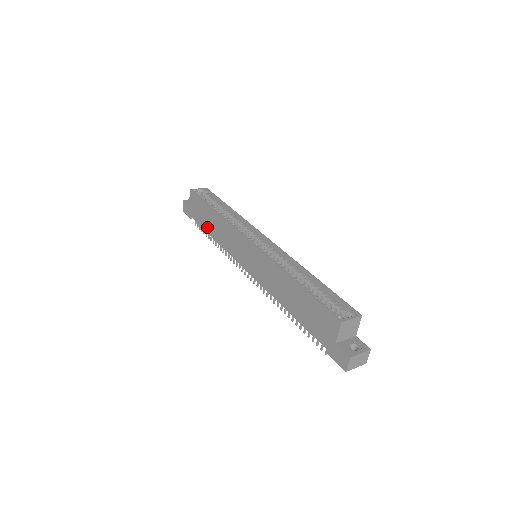
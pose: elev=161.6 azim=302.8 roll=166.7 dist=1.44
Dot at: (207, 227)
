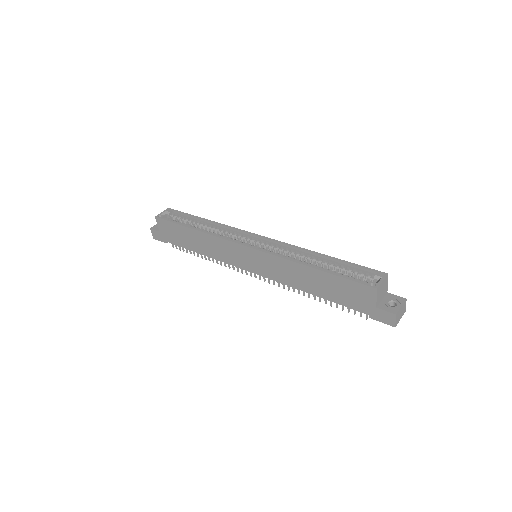
Dot at: (190, 246)
